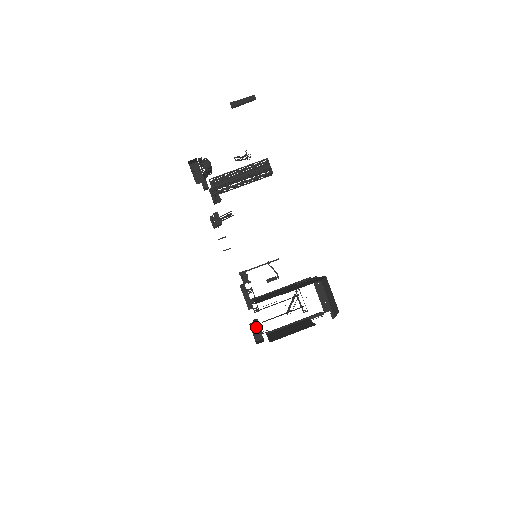
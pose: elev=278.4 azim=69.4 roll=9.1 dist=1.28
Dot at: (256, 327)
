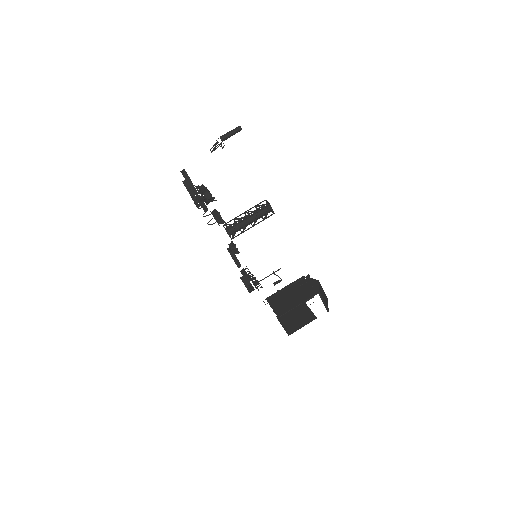
Dot at: (248, 282)
